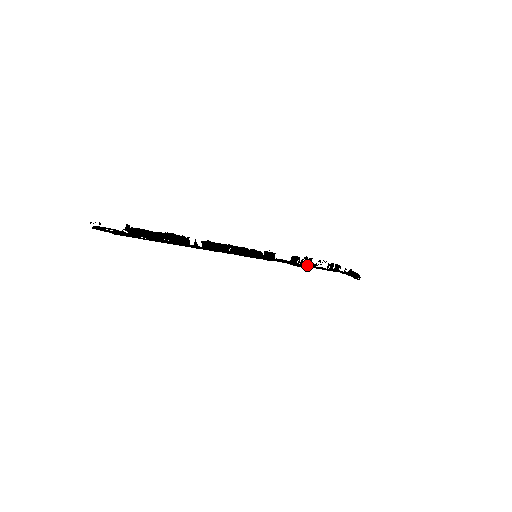
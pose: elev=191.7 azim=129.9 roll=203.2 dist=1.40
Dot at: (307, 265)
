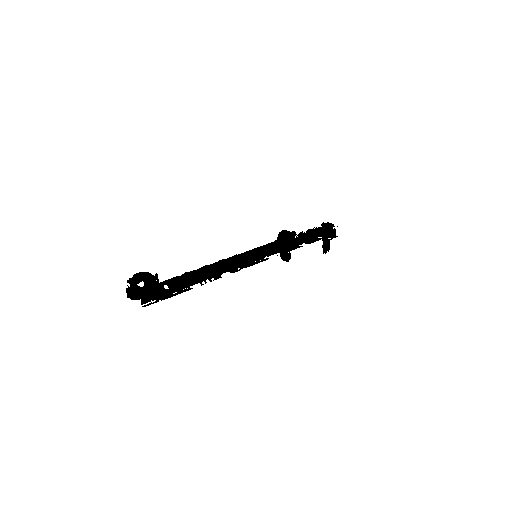
Dot at: (300, 235)
